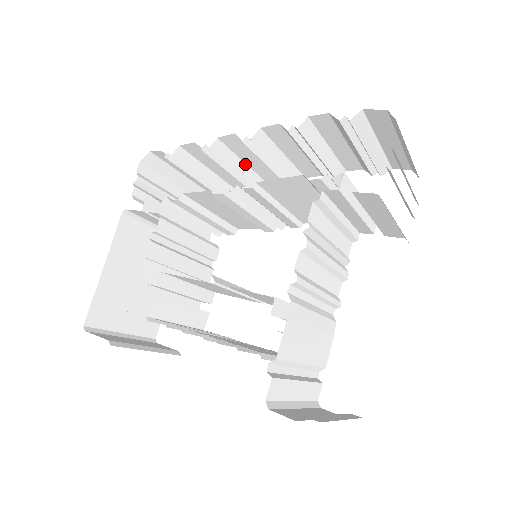
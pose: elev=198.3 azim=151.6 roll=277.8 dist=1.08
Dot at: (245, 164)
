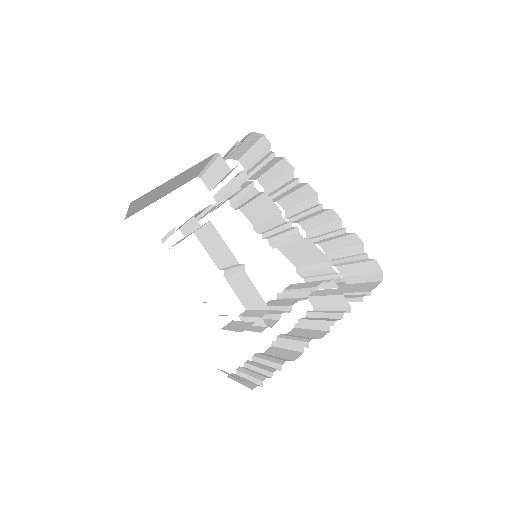
Dot at: (290, 193)
